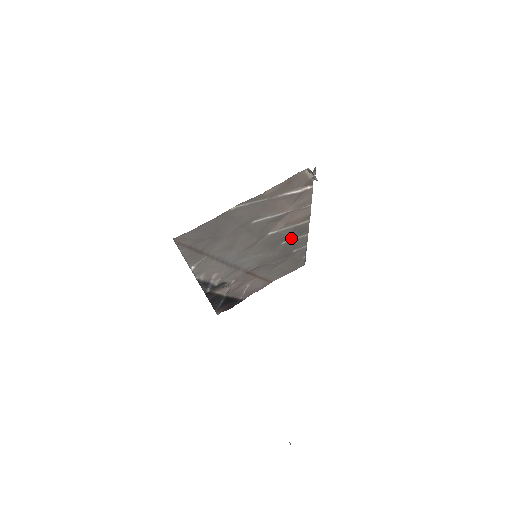
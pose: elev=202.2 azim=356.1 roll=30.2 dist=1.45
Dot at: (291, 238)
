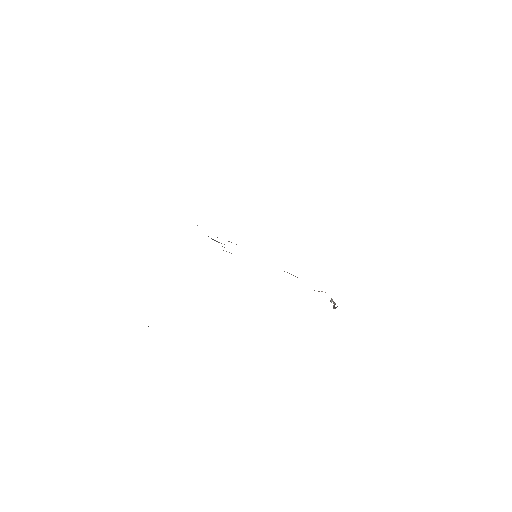
Dot at: occluded
